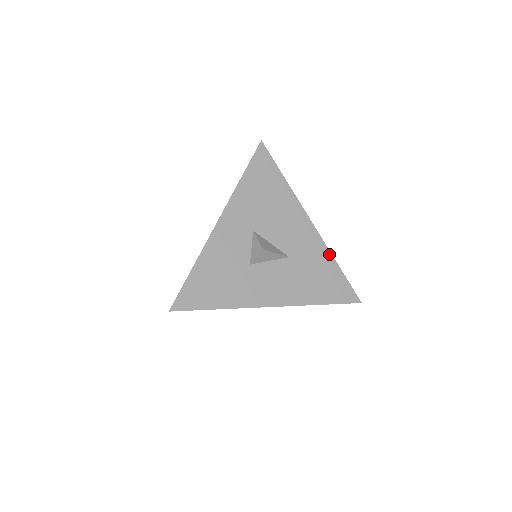
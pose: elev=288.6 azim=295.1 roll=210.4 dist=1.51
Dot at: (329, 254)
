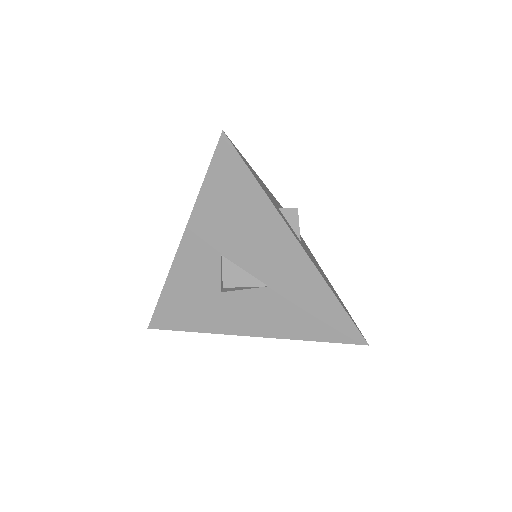
Dot at: (324, 285)
